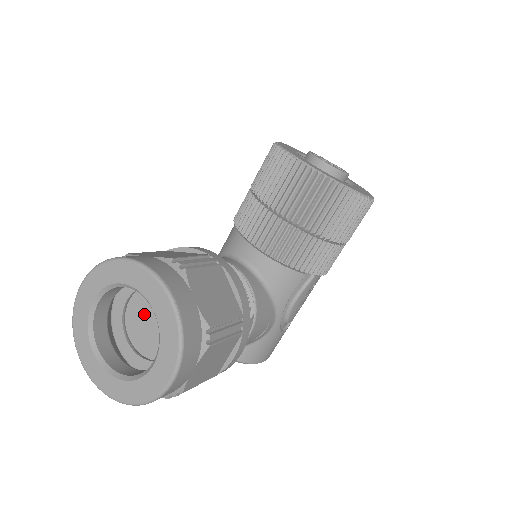
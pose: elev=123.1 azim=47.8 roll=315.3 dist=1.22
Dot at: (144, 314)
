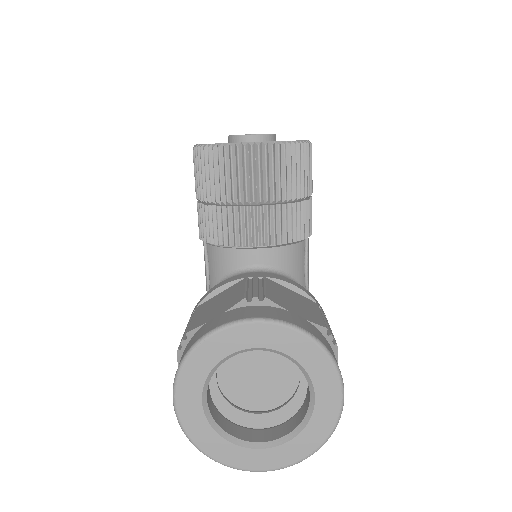
Dot at: (243, 373)
